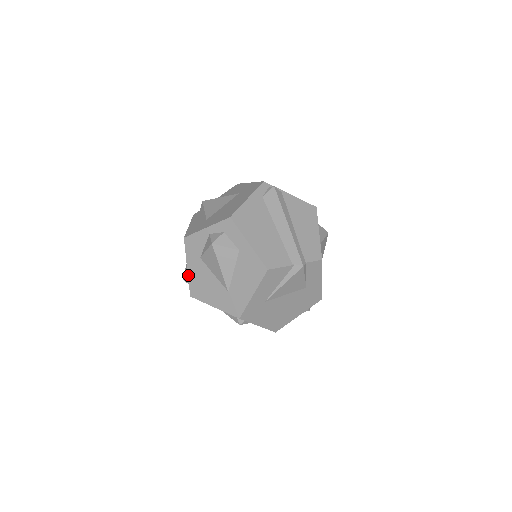
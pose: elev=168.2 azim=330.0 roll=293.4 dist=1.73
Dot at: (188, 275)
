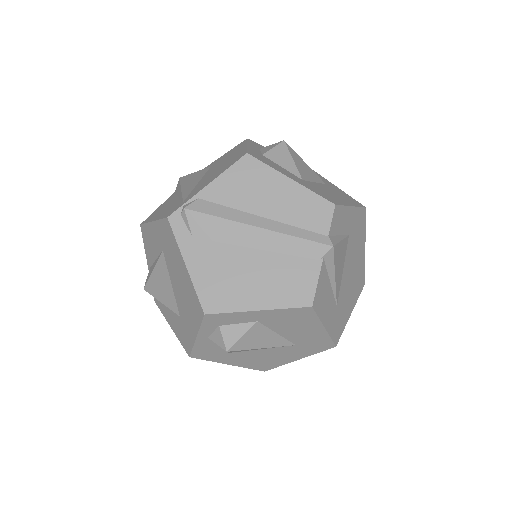
Dot at: occluded
